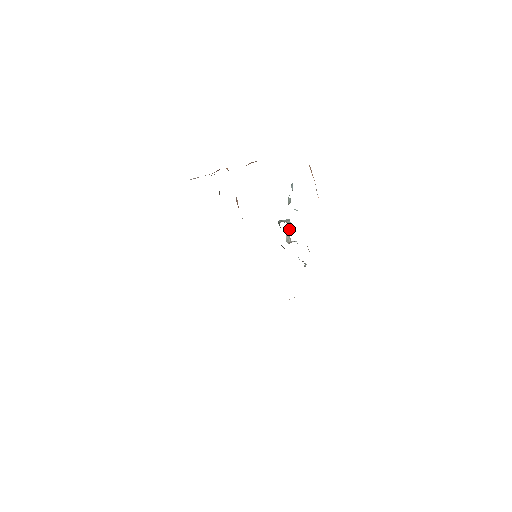
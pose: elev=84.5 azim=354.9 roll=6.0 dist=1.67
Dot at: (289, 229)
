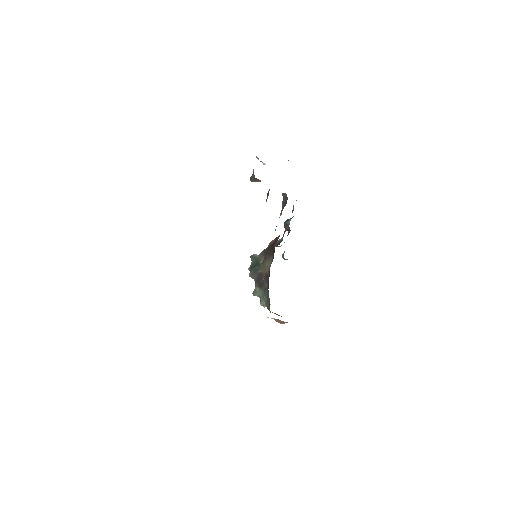
Dot at: occluded
